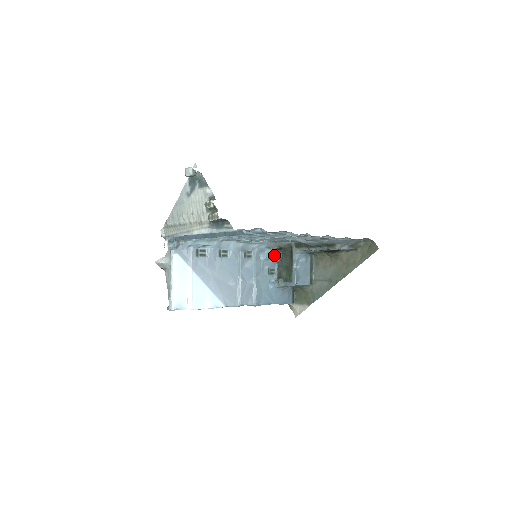
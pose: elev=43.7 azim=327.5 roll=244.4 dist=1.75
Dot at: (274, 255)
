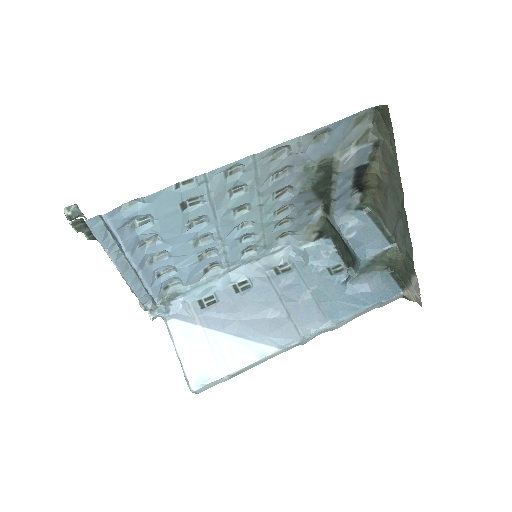
Dot at: (322, 247)
